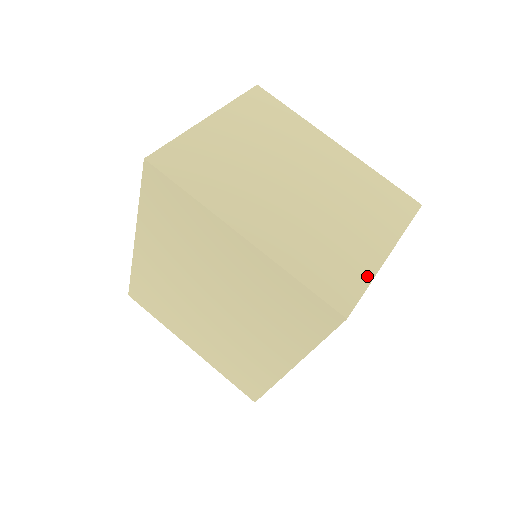
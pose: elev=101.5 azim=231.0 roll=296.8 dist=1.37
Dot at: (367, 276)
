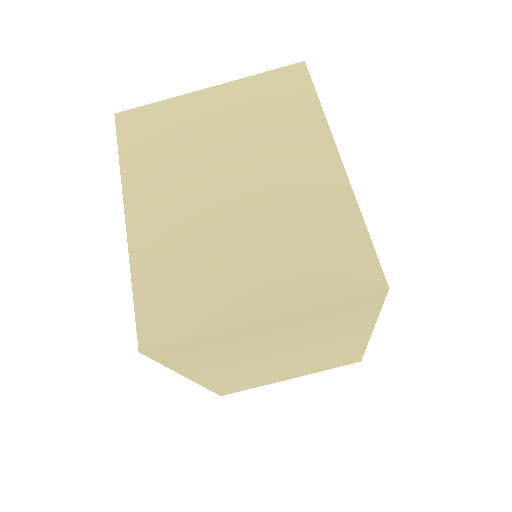
Dot at: (207, 326)
